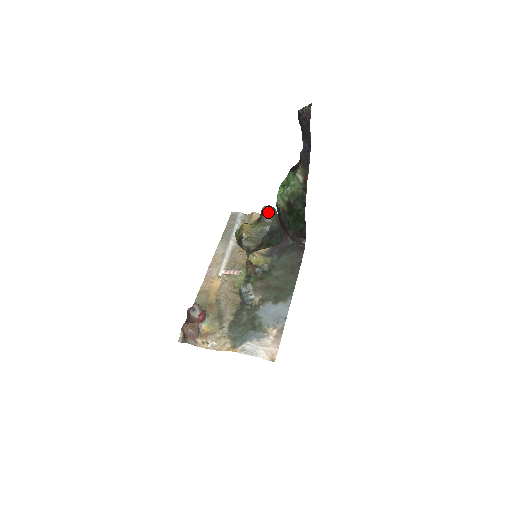
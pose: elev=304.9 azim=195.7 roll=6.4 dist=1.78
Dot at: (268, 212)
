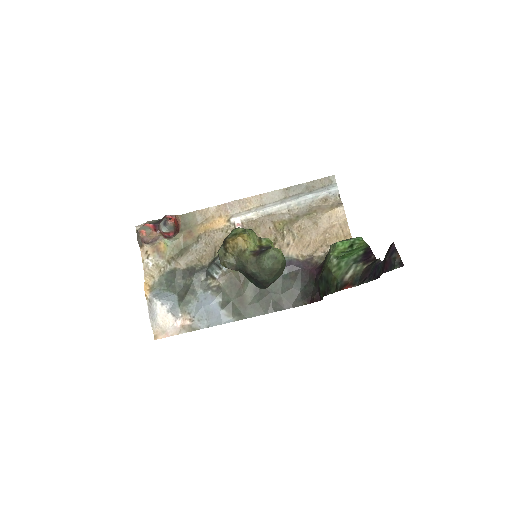
Dot at: (268, 260)
